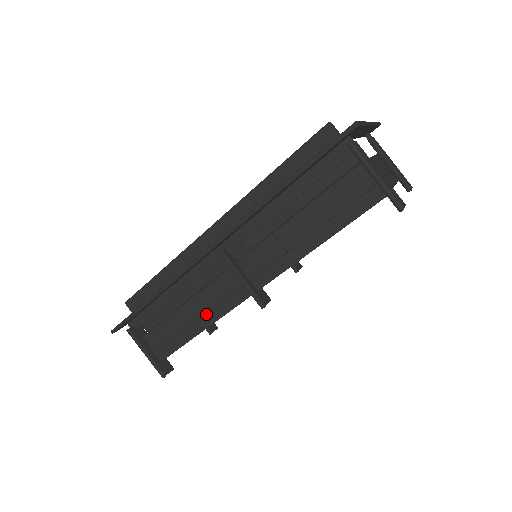
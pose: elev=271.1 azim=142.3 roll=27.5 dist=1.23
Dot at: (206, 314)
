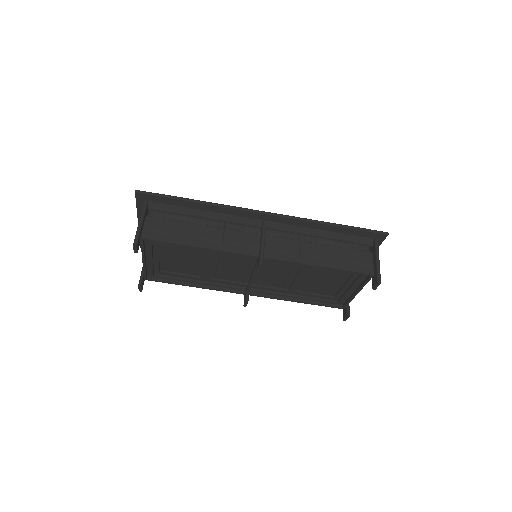
Dot at: (213, 241)
